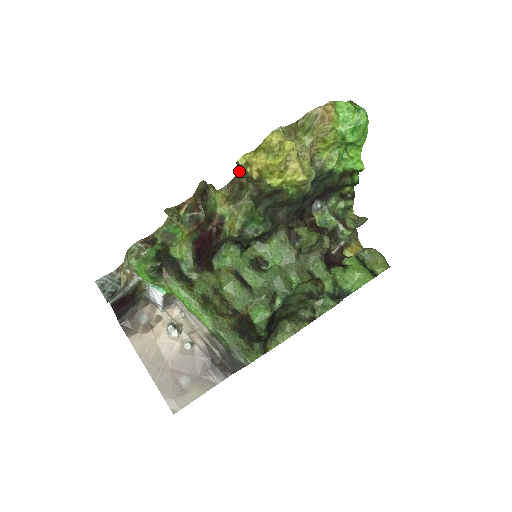
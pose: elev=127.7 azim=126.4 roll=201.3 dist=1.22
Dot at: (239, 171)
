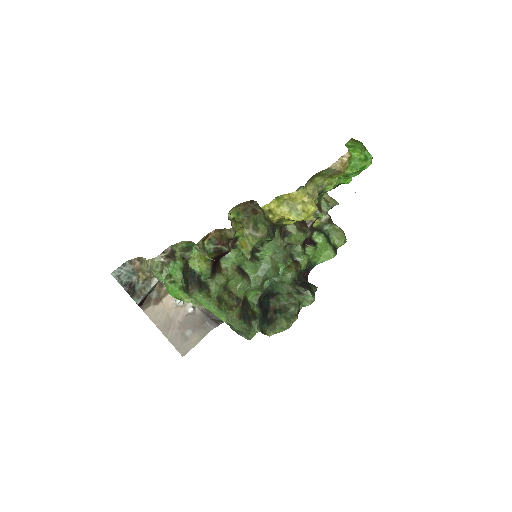
Dot at: (256, 202)
